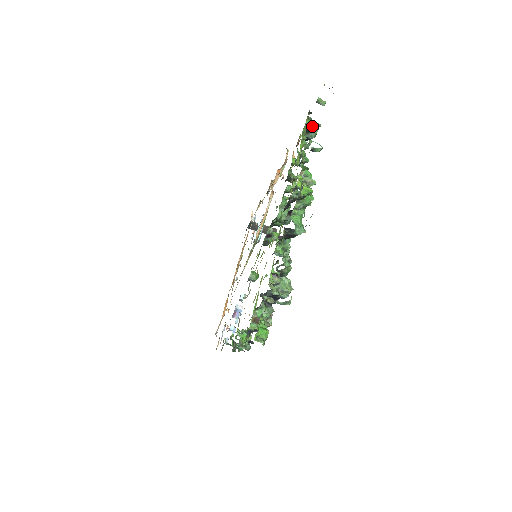
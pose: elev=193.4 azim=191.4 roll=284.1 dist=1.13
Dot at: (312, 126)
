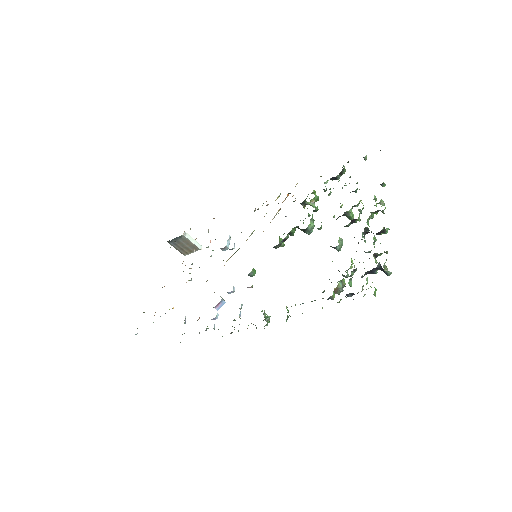
Dot at: occluded
